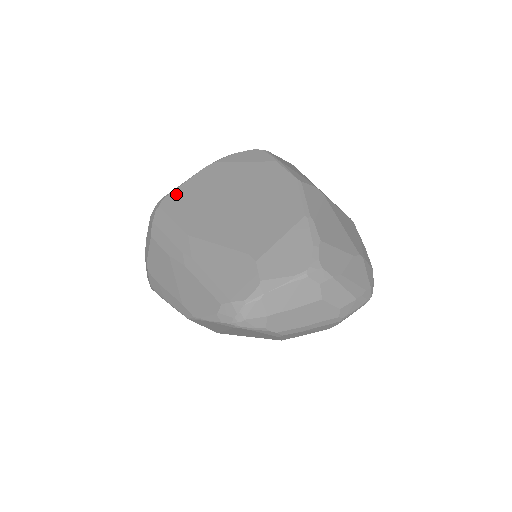
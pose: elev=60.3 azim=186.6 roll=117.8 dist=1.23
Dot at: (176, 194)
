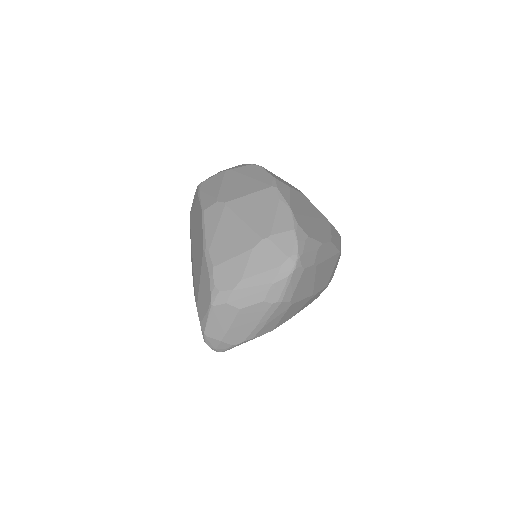
Dot at: occluded
